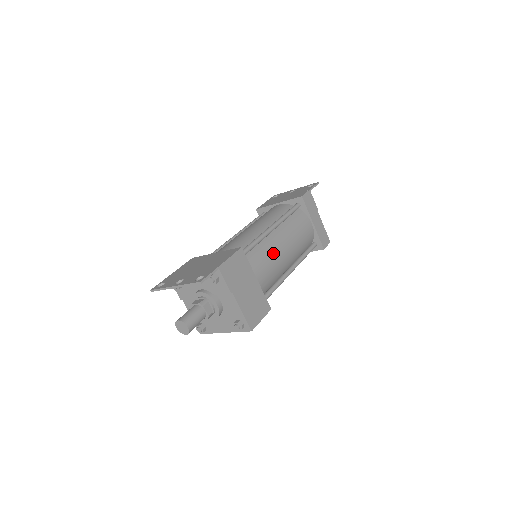
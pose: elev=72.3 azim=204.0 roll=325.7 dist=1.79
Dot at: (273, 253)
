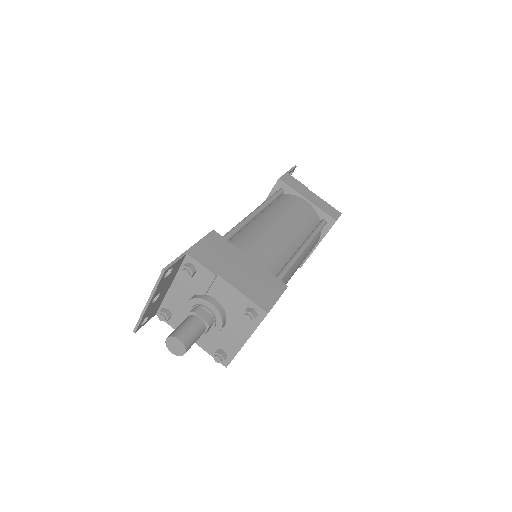
Dot at: (264, 233)
